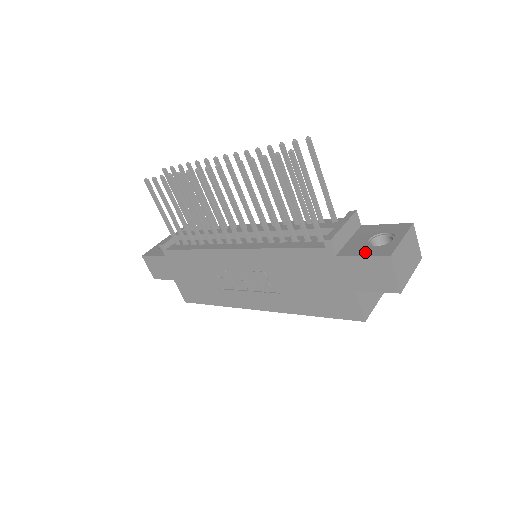
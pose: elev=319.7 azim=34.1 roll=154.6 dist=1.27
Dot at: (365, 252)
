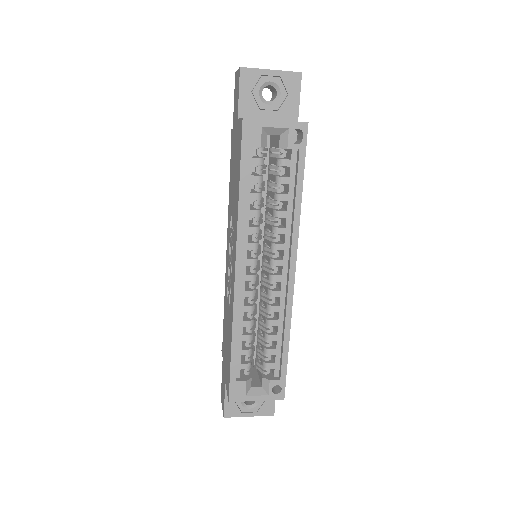
Dot at: occluded
